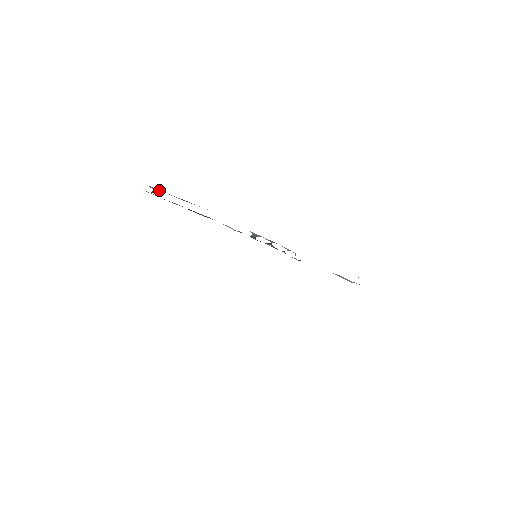
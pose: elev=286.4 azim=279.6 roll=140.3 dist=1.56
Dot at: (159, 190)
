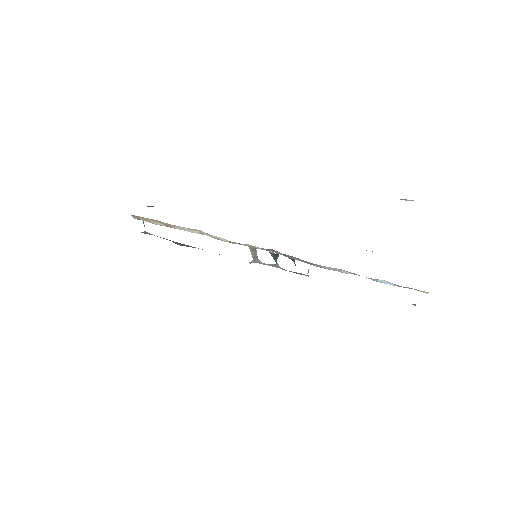
Dot at: (151, 234)
